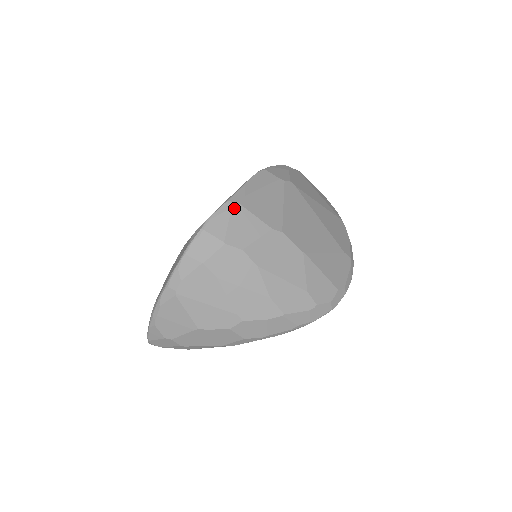
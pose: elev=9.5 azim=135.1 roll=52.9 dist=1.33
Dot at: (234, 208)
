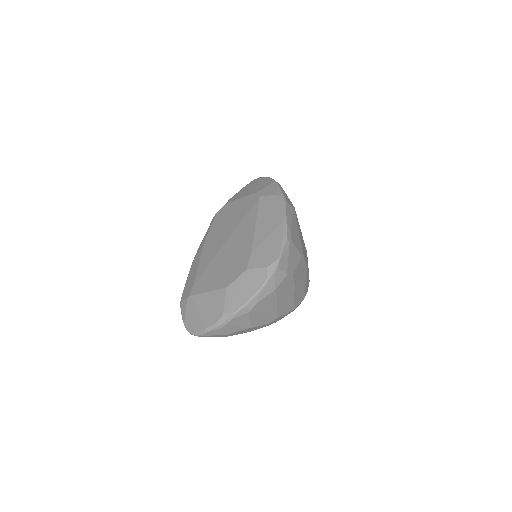
Dot at: (290, 246)
